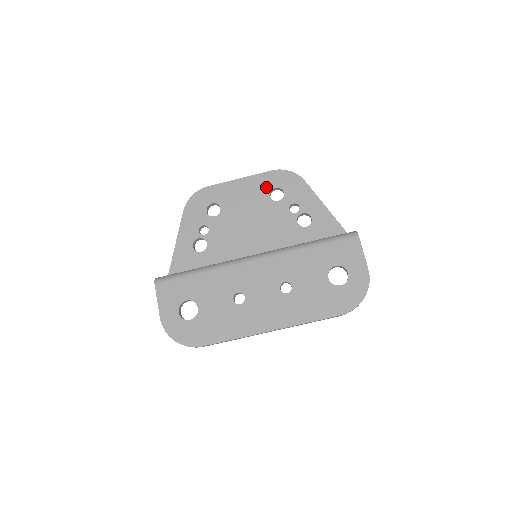
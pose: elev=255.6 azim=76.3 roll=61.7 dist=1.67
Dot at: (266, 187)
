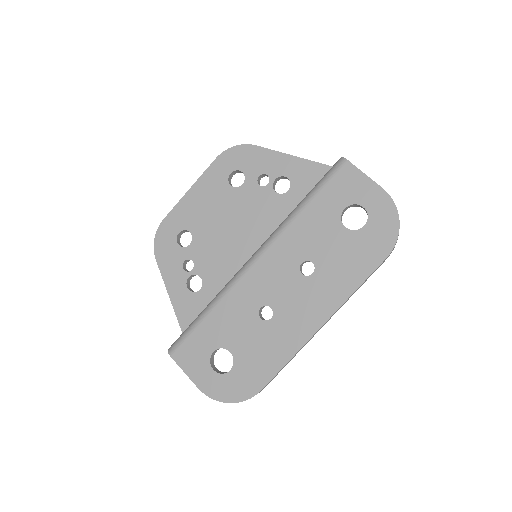
Dot at: (221, 179)
